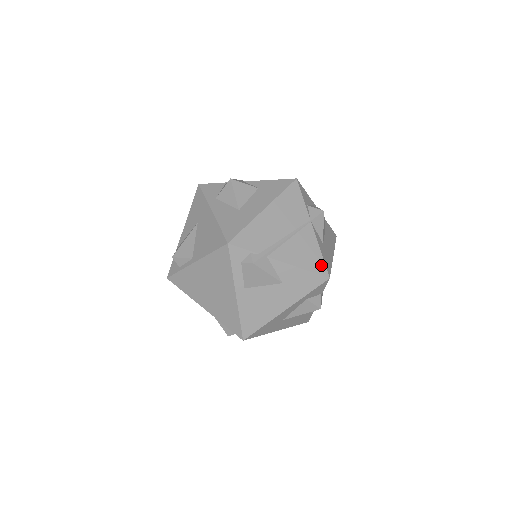
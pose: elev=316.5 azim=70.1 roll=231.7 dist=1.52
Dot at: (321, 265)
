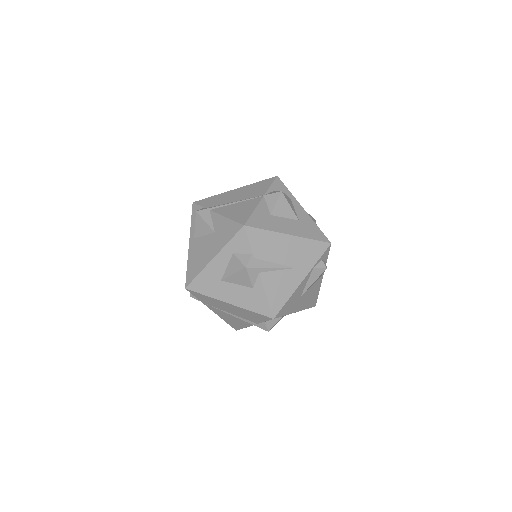
Dot at: (245, 218)
